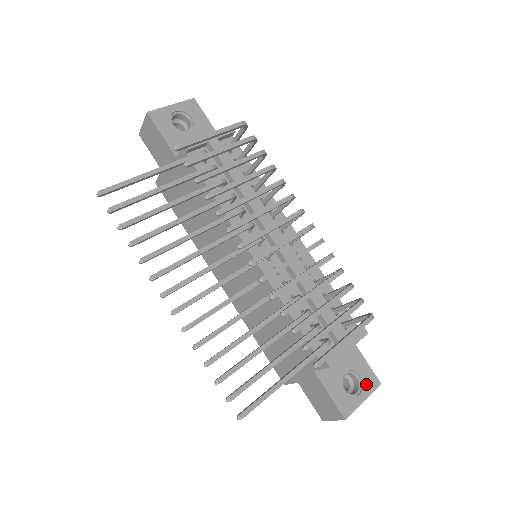
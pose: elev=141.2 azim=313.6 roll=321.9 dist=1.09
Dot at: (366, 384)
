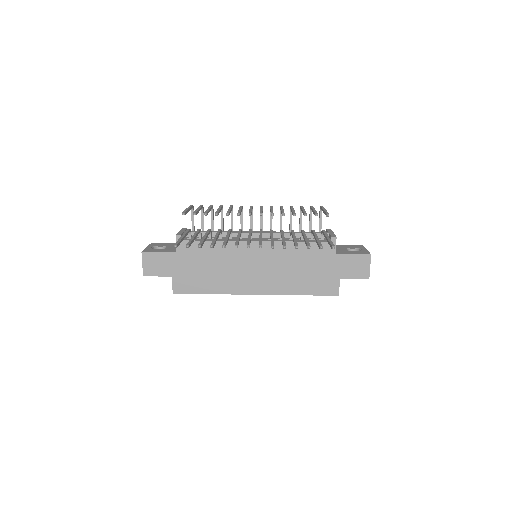
Dot at: (359, 248)
